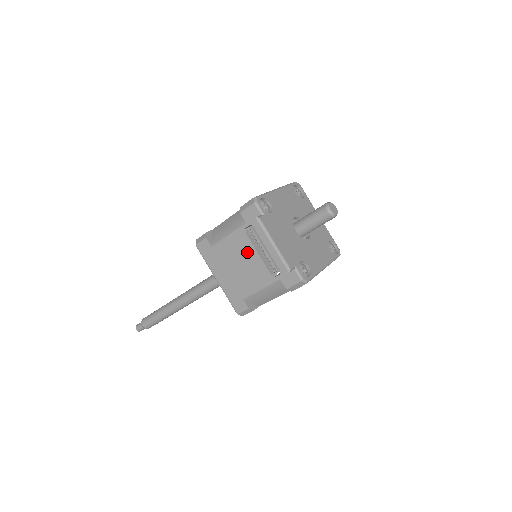
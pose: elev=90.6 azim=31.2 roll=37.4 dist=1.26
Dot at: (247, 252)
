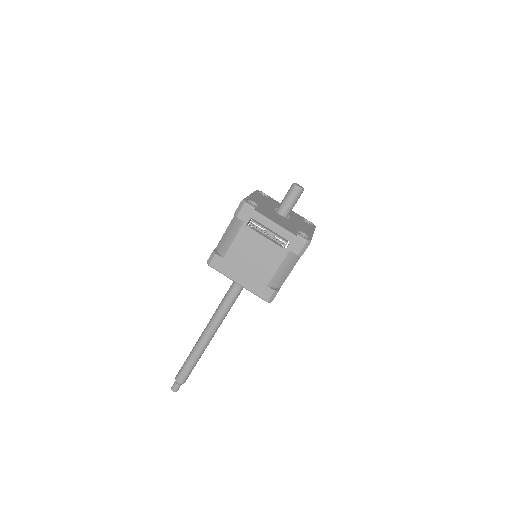
Dot at: (254, 245)
